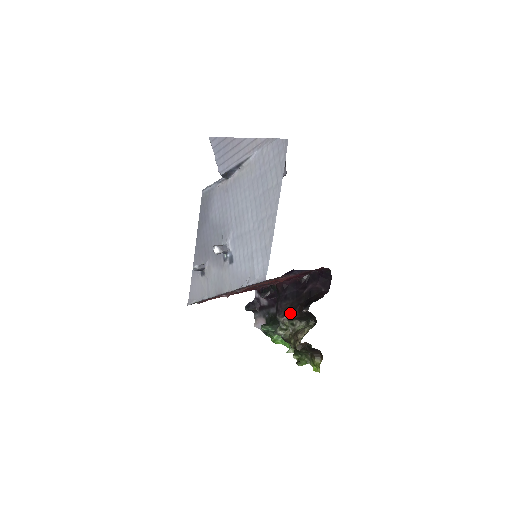
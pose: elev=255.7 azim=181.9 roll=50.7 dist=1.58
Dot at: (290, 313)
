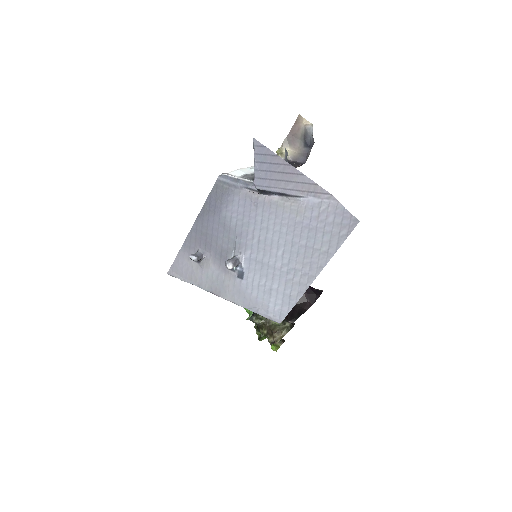
Dot at: occluded
